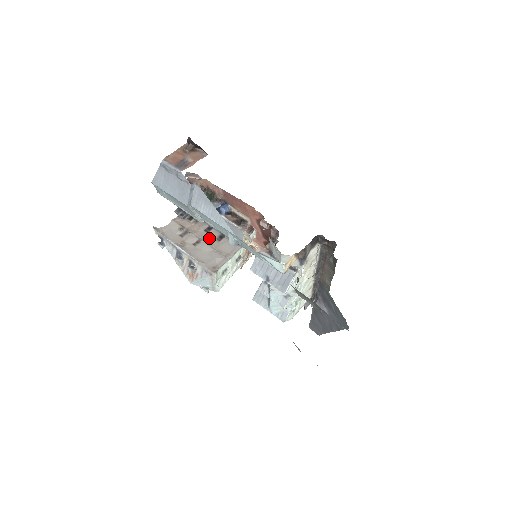
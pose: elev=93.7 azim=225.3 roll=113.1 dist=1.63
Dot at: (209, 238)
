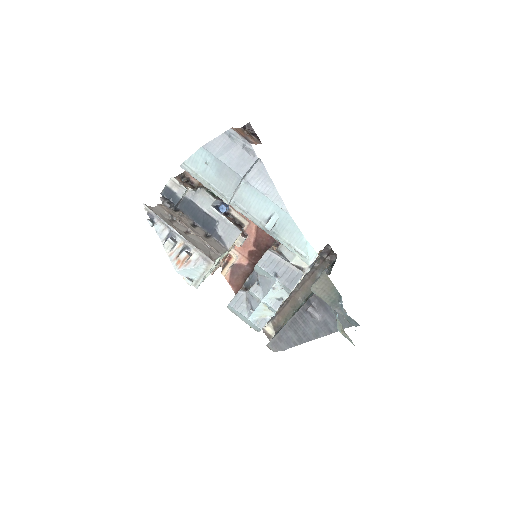
Dot at: (198, 232)
